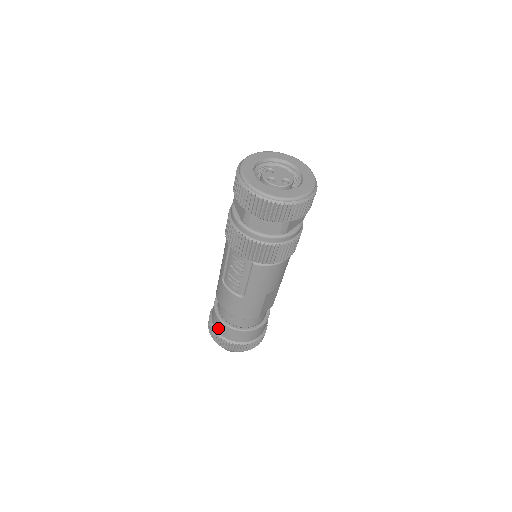
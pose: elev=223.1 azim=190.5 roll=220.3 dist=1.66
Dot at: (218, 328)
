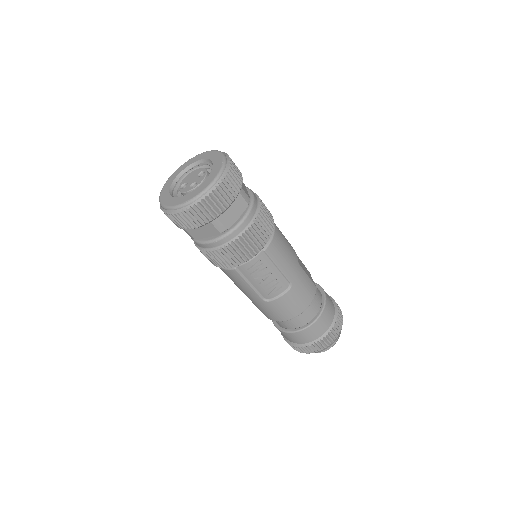
Dot at: (309, 338)
